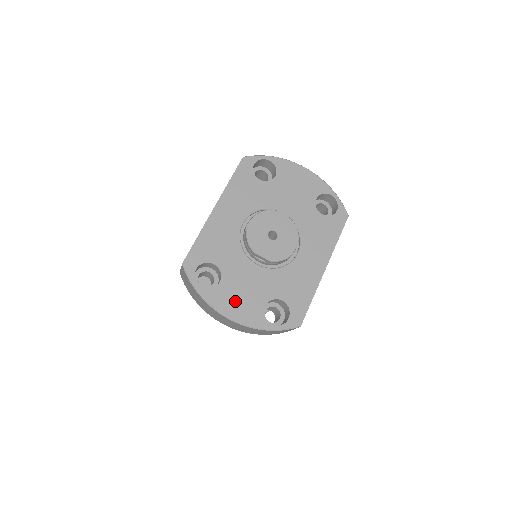
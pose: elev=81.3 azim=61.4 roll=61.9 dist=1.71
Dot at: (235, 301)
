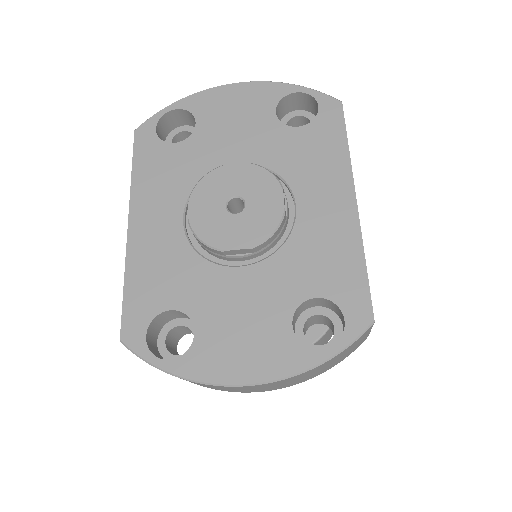
Dot at: (236, 349)
